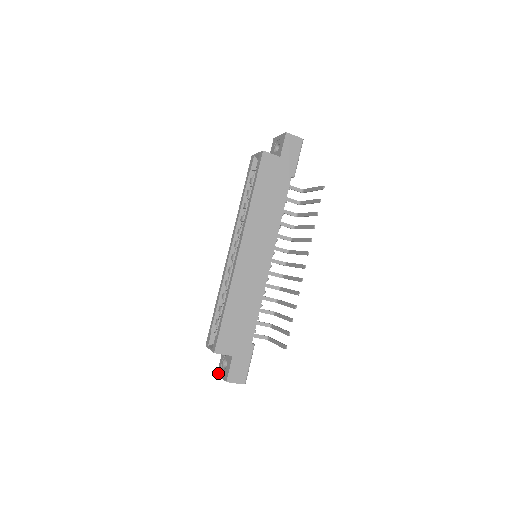
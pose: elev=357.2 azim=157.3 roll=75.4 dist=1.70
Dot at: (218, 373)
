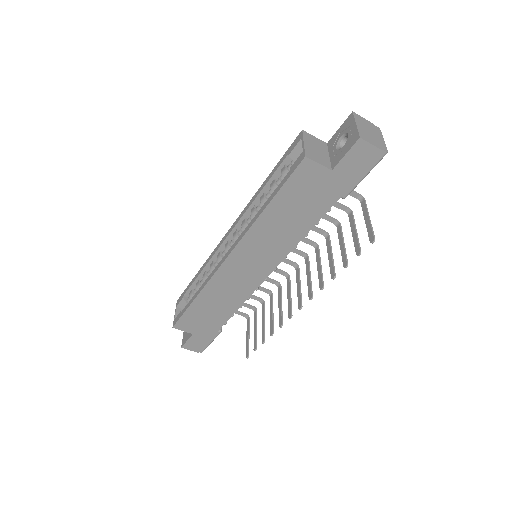
Dot at: occluded
